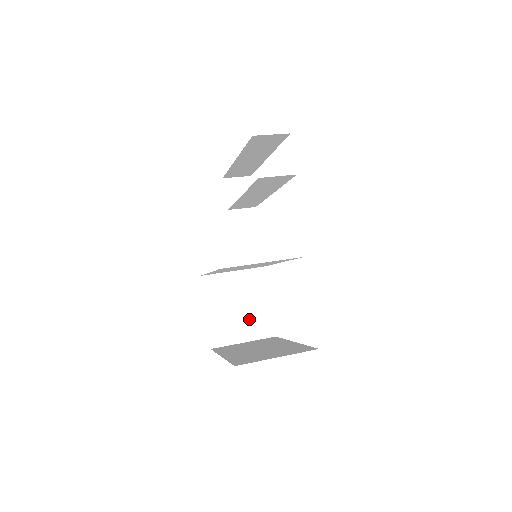
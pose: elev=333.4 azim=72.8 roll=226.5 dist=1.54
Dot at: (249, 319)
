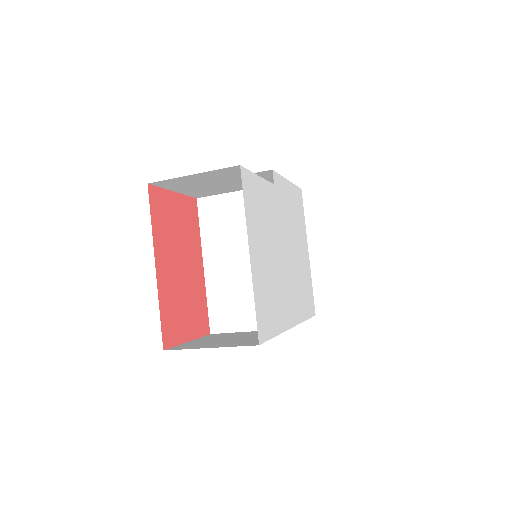
Dot at: occluded
